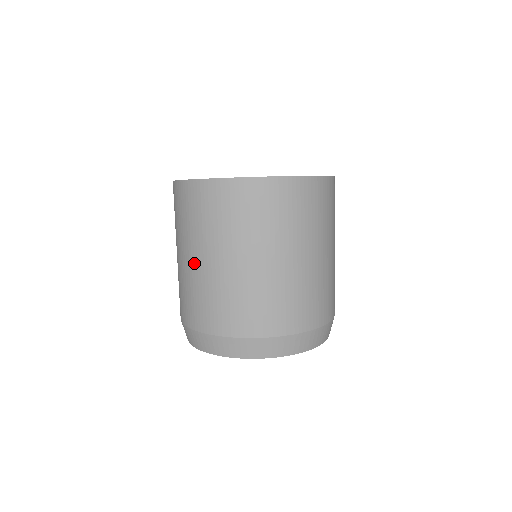
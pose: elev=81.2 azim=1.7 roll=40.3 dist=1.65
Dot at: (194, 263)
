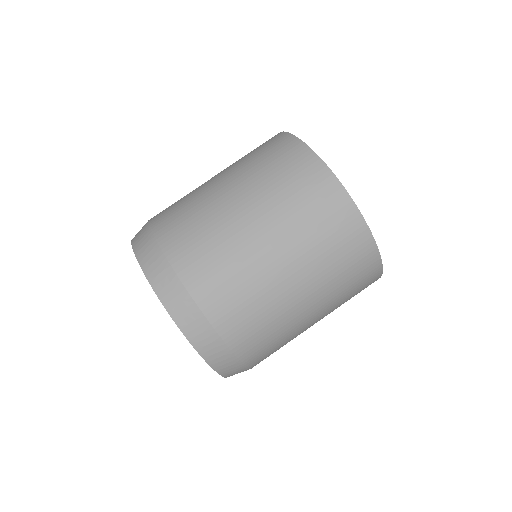
Dot at: (213, 181)
